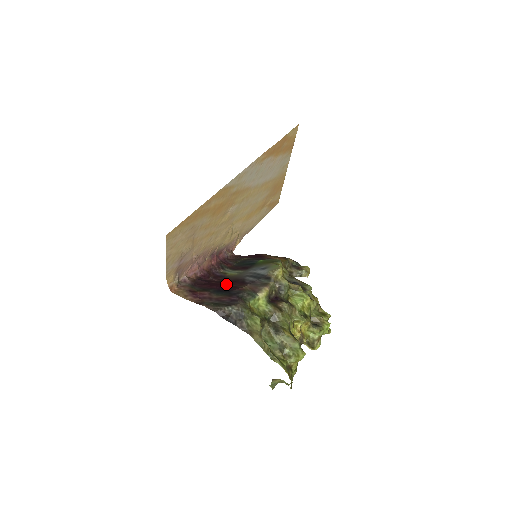
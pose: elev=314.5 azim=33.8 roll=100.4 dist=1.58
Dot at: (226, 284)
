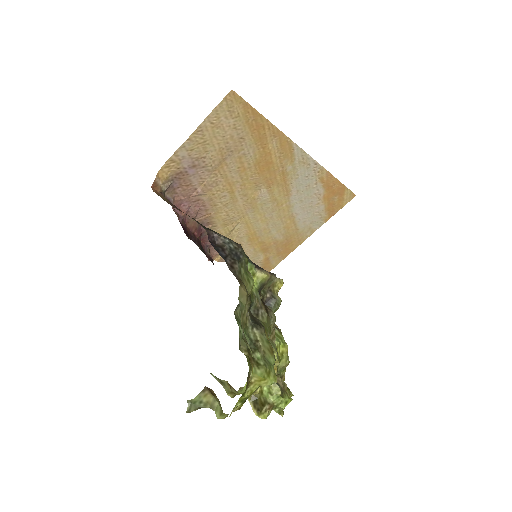
Dot at: occluded
